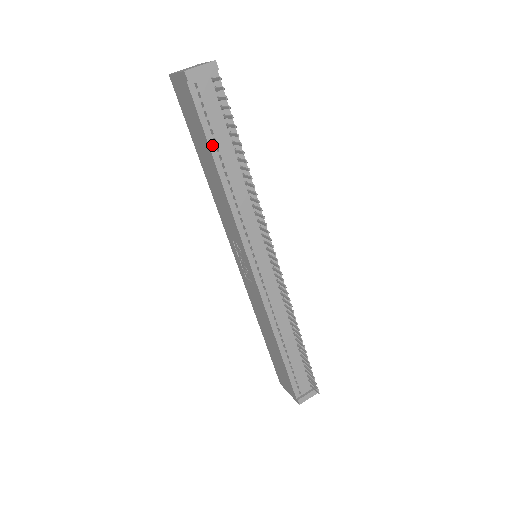
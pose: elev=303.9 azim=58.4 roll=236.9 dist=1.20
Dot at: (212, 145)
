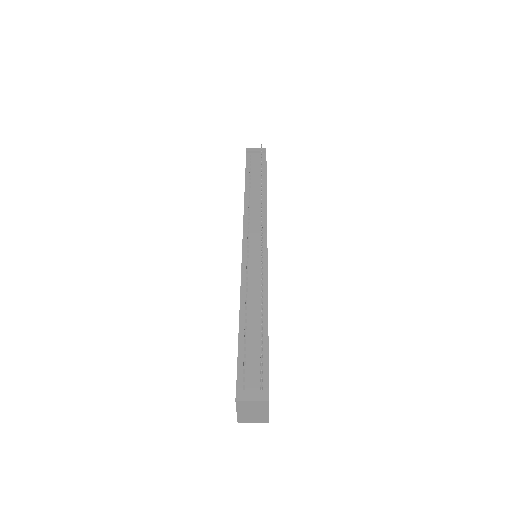
Dot at: (247, 177)
